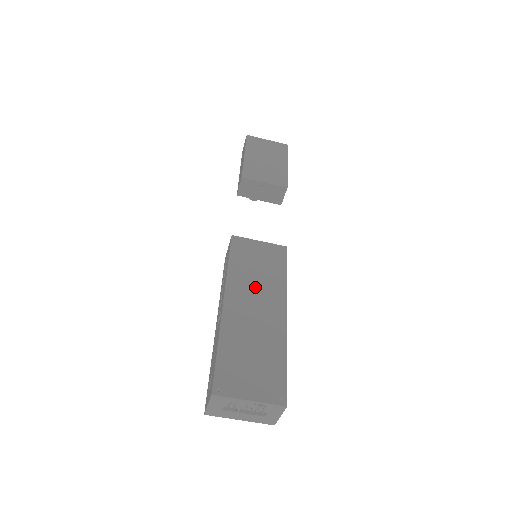
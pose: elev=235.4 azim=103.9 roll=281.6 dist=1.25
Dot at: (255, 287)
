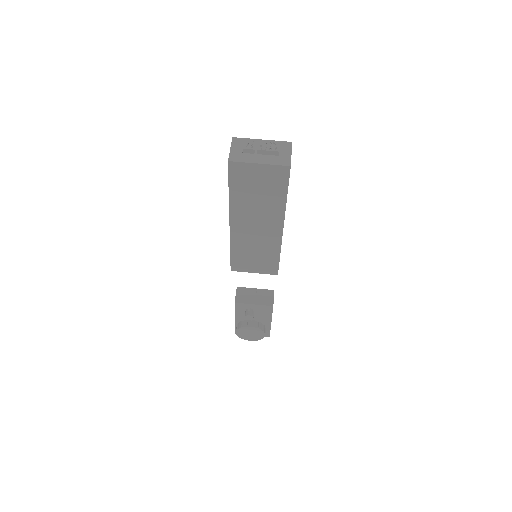
Dot at: occluded
